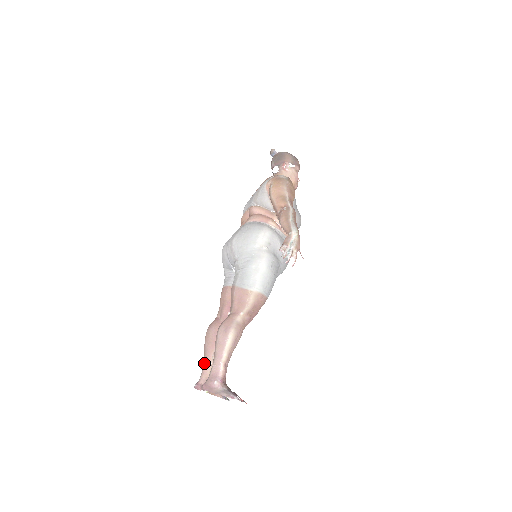
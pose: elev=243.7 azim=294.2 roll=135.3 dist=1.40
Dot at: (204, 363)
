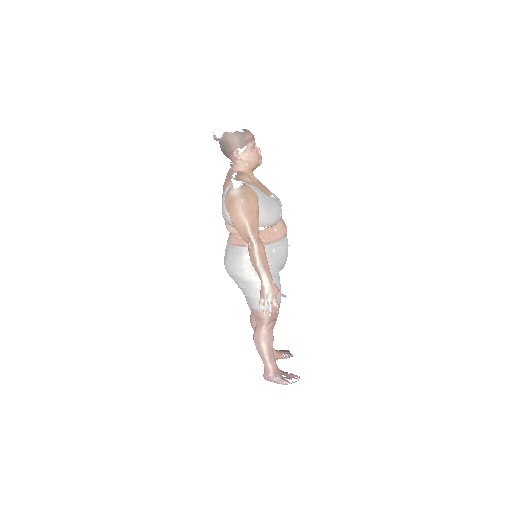
Dot at: occluded
